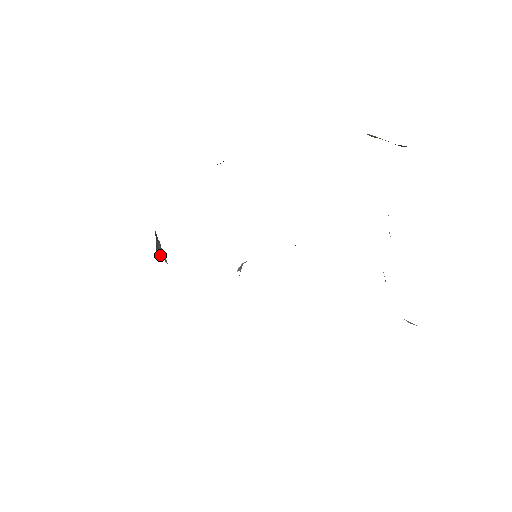
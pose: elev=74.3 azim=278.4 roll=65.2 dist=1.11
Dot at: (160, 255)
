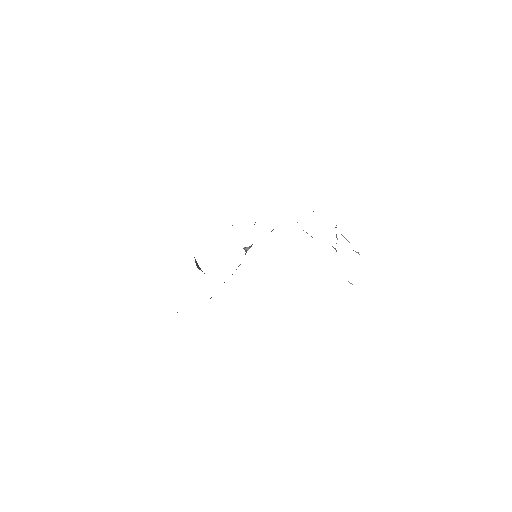
Dot at: (199, 269)
